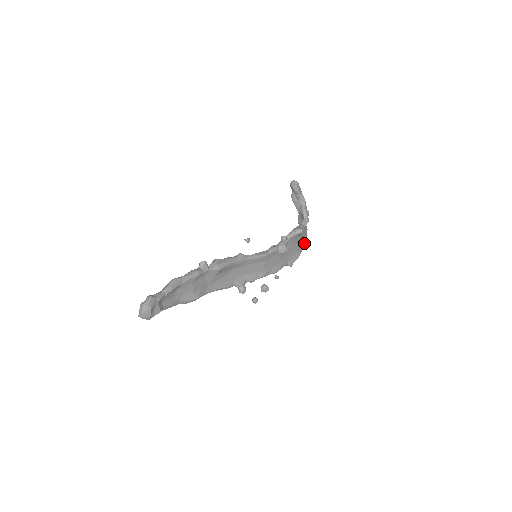
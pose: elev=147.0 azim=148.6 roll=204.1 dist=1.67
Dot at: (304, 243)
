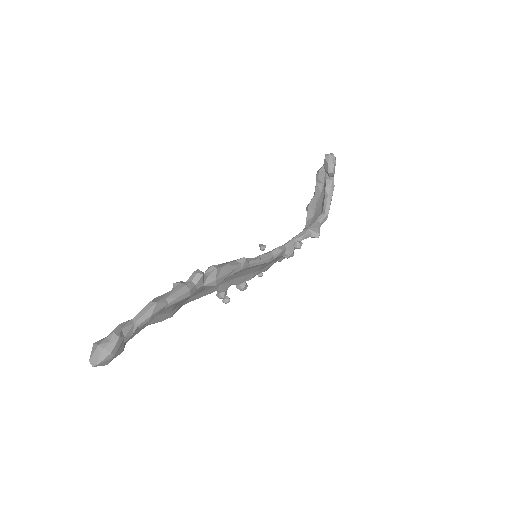
Dot at: occluded
